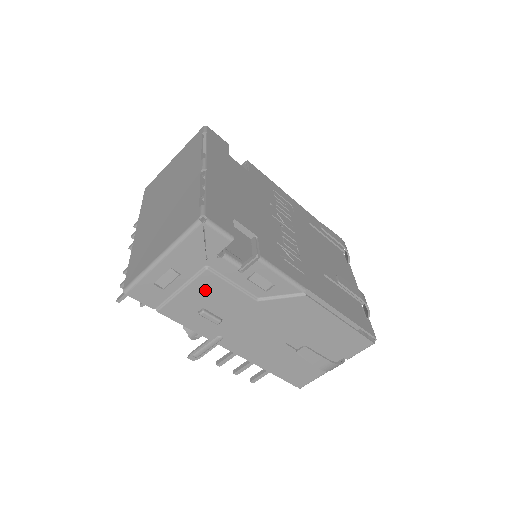
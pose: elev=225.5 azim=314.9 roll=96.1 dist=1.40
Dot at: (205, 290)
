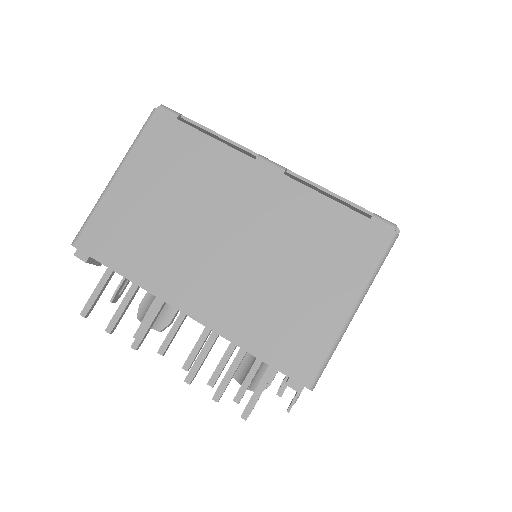
Dot at: occluded
